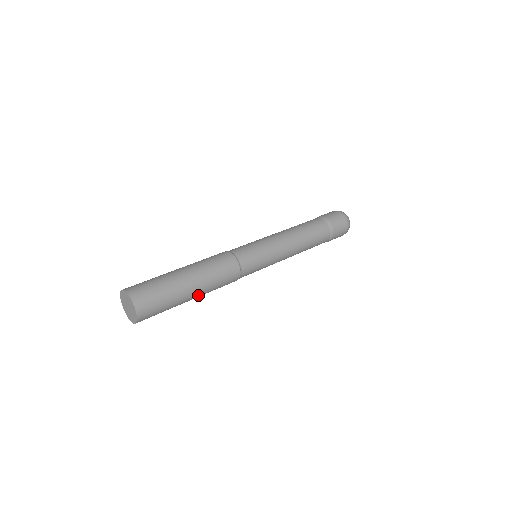
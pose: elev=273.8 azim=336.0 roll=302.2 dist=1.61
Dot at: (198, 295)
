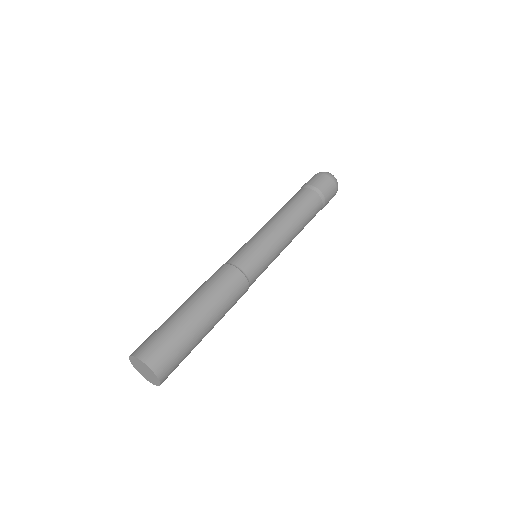
Dot at: (213, 322)
